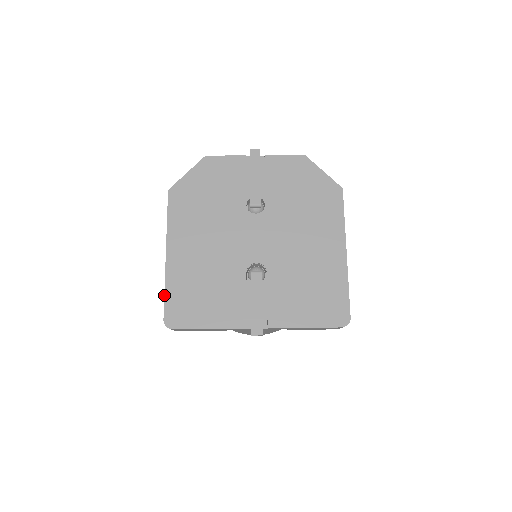
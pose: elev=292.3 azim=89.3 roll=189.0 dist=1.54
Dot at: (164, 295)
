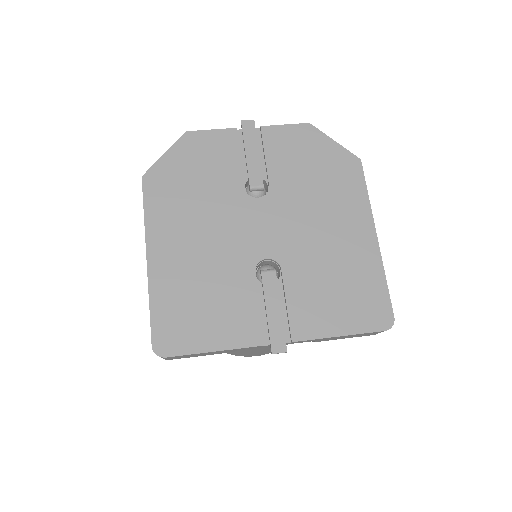
Dot at: occluded
